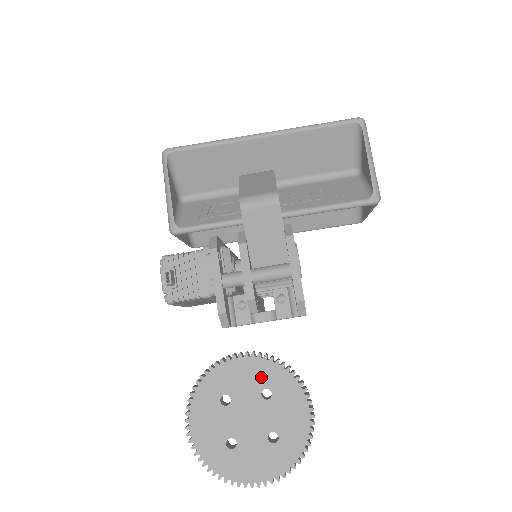
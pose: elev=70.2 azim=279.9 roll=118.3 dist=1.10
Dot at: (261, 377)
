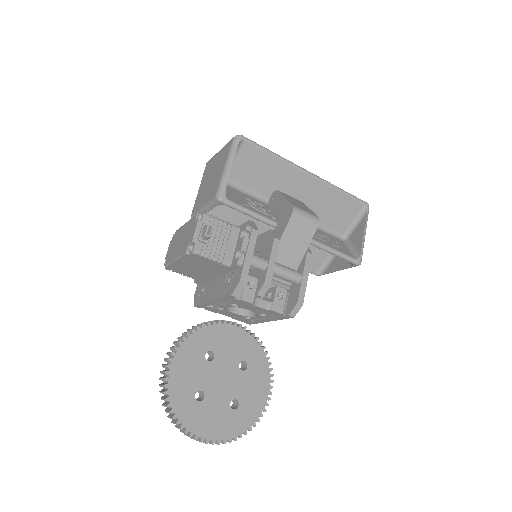
Dot at: (244, 350)
